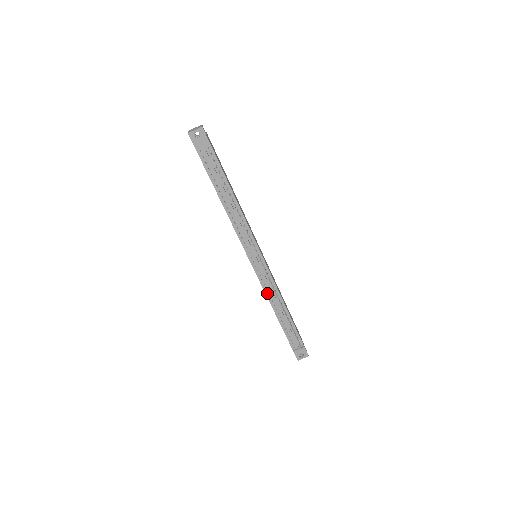
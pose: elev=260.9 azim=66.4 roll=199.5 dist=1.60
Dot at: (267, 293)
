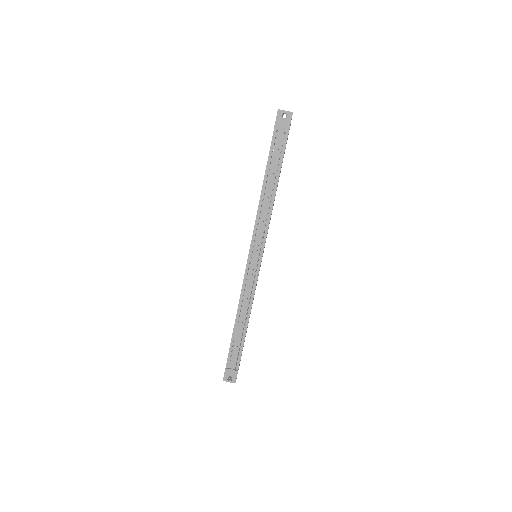
Dot at: (242, 295)
